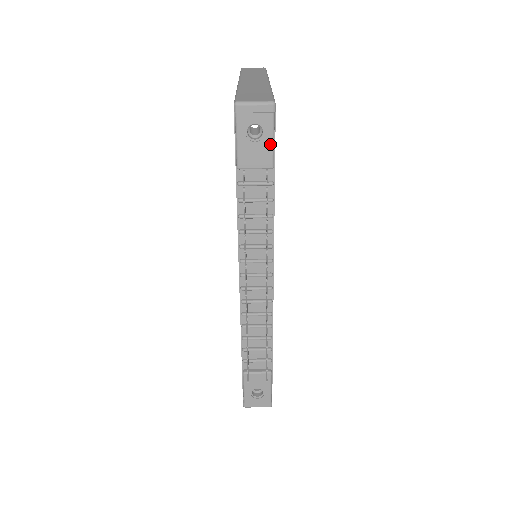
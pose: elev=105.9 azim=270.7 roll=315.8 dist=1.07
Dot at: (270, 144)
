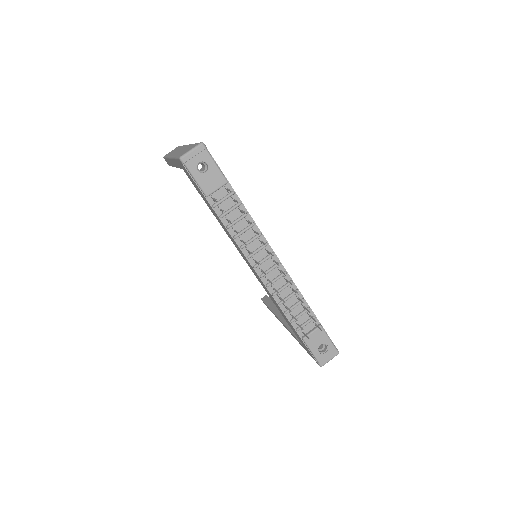
Dot at: (216, 169)
